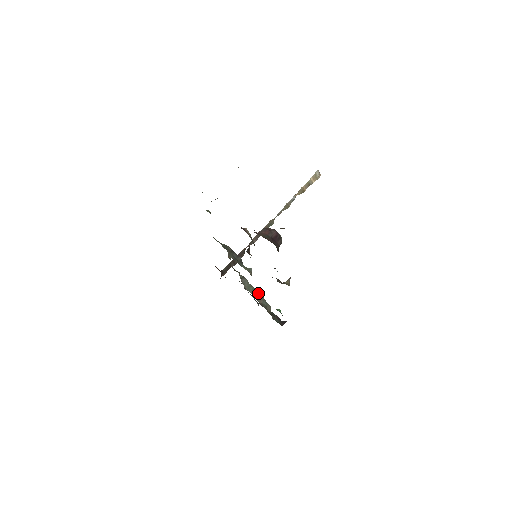
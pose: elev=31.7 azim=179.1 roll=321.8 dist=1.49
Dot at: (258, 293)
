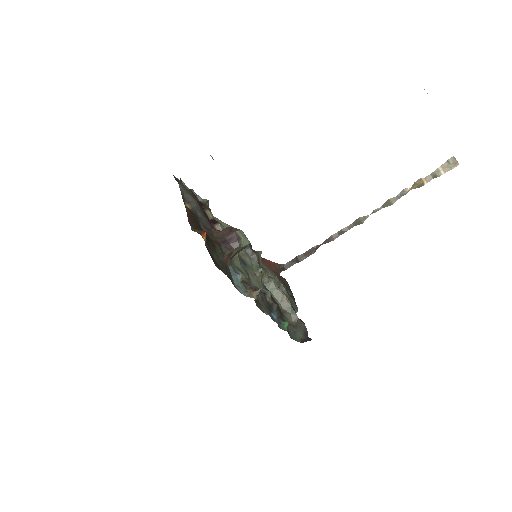
Dot at: (284, 298)
